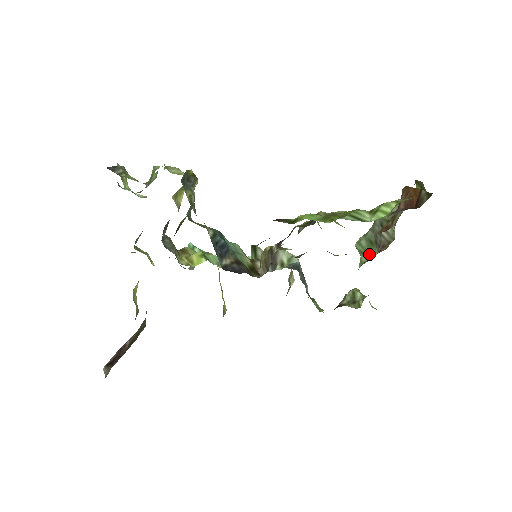
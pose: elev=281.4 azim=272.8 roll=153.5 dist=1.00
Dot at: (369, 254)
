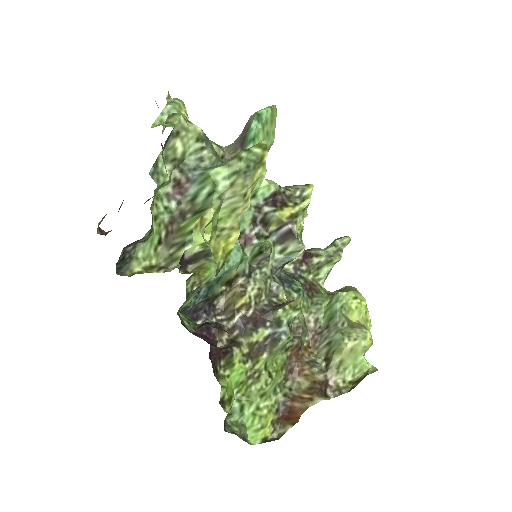
Dot at: (327, 312)
